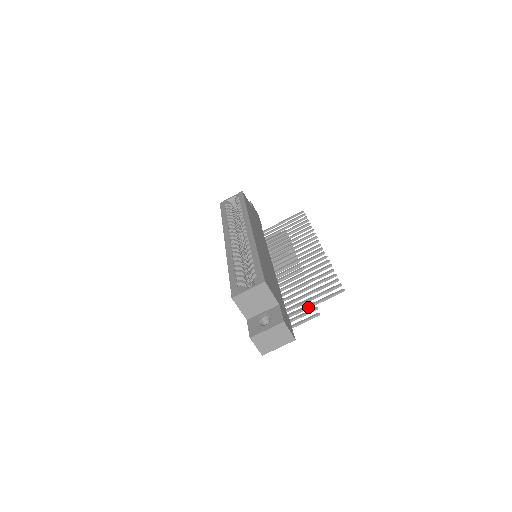
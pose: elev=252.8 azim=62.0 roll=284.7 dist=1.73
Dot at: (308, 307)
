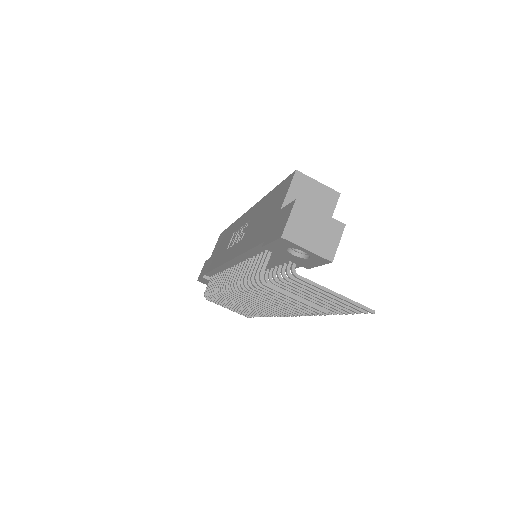
Dot at: (328, 289)
